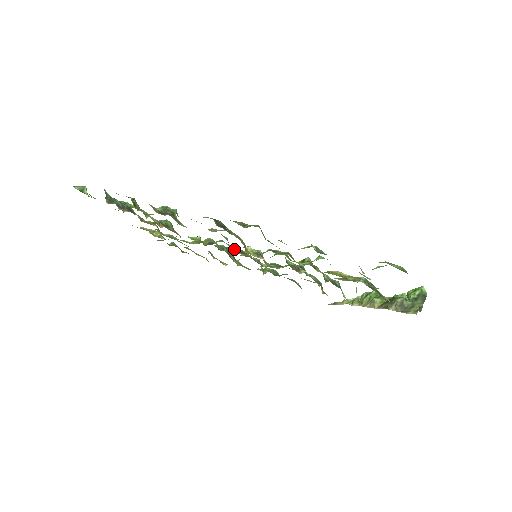
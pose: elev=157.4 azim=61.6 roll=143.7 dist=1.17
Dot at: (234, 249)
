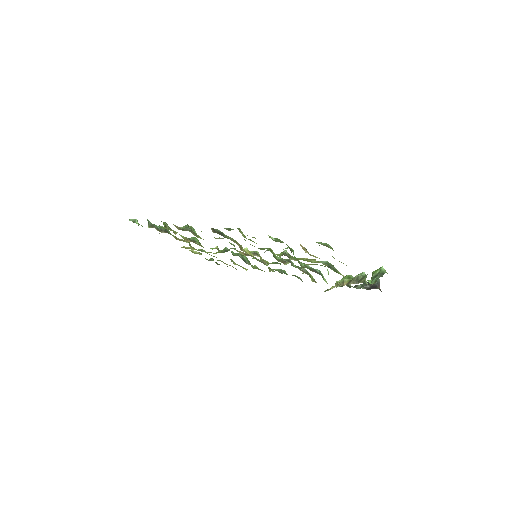
Dot at: (240, 252)
